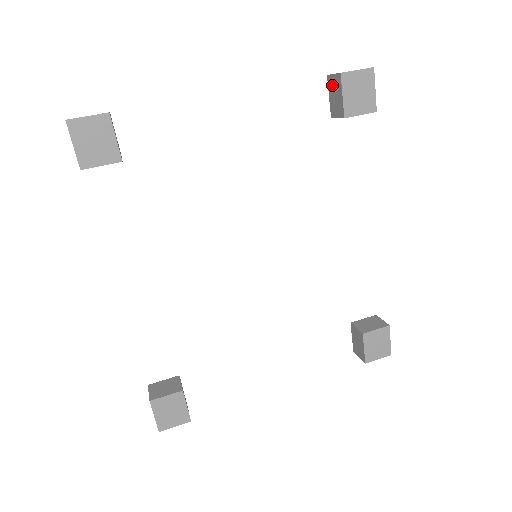
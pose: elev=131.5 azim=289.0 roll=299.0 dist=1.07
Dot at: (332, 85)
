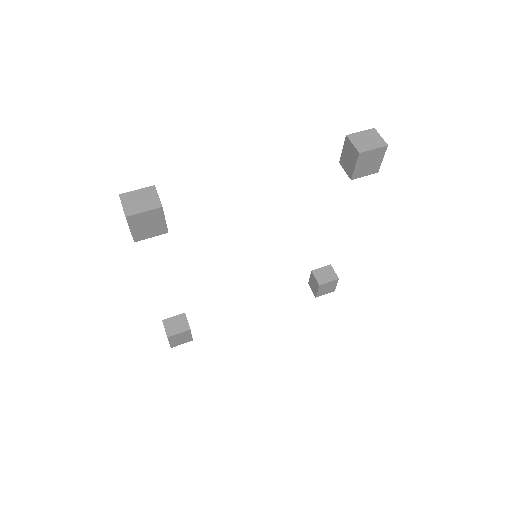
Dot at: (348, 148)
